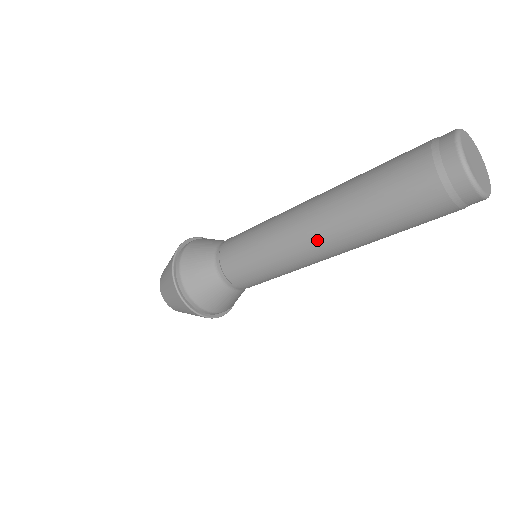
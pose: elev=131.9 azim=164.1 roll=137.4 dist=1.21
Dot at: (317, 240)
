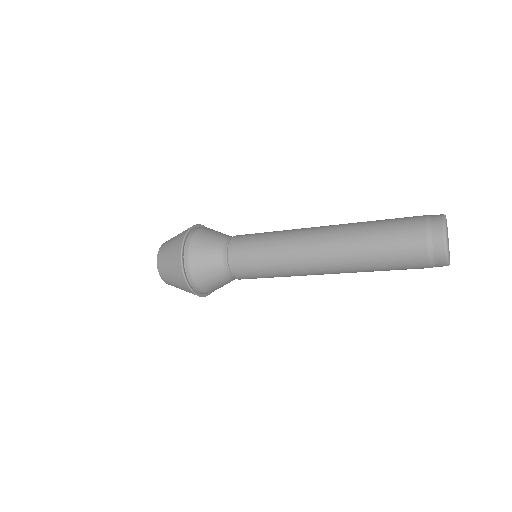
Dot at: (323, 266)
